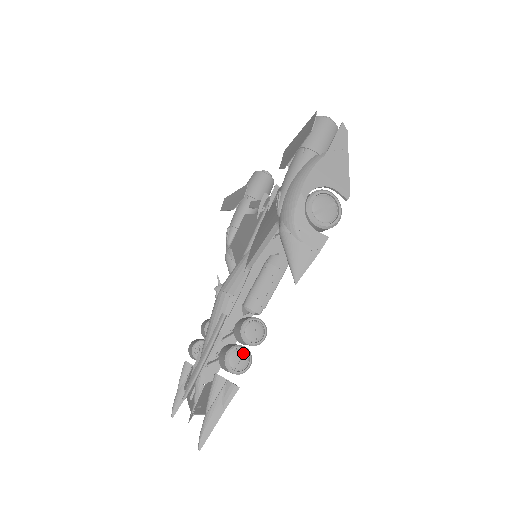
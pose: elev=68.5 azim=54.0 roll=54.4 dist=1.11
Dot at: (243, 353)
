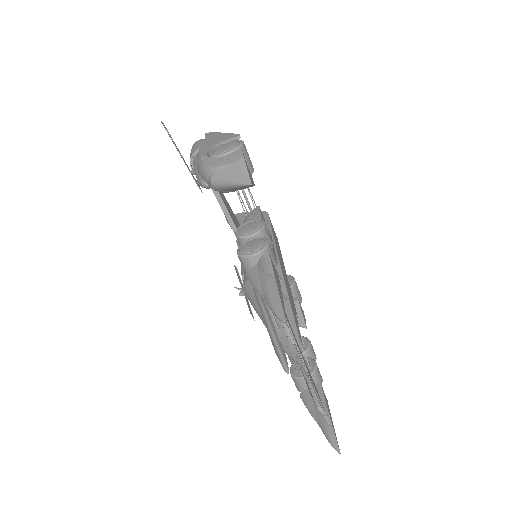
Dot at: (252, 241)
